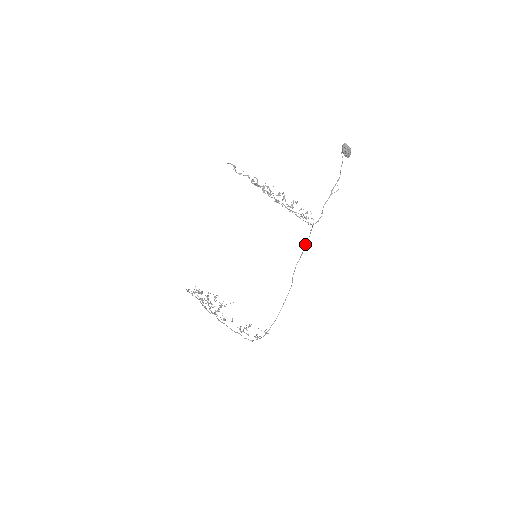
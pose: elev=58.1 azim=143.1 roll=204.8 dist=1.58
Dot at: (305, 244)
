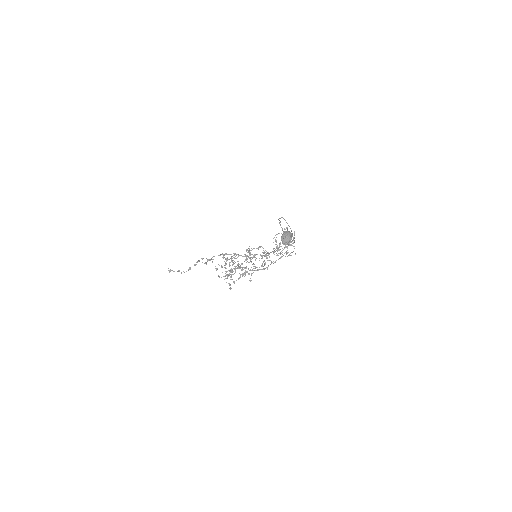
Dot at: occluded
